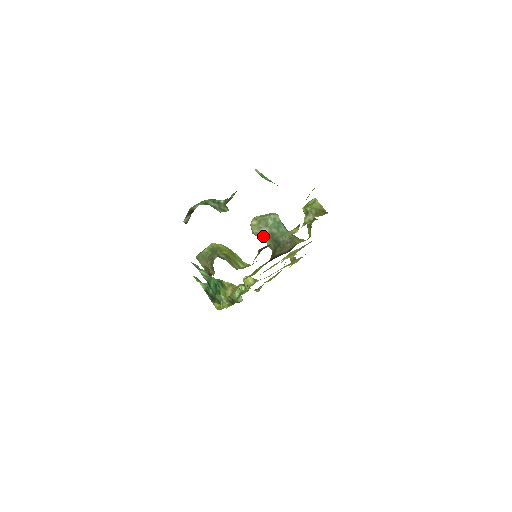
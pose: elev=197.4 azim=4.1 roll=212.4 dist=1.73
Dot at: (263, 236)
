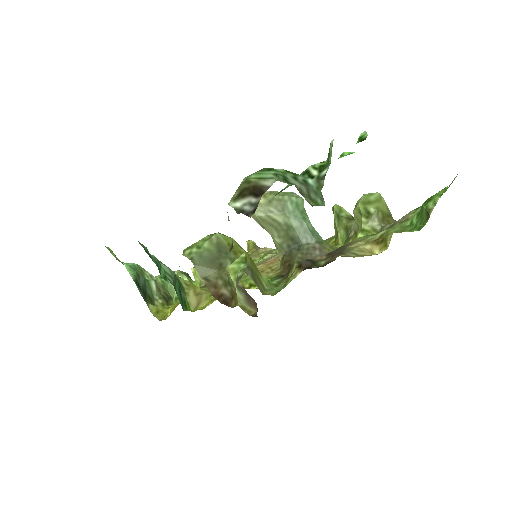
Dot at: (270, 225)
